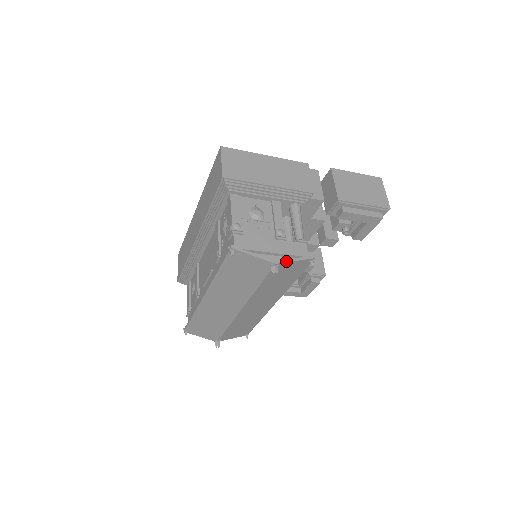
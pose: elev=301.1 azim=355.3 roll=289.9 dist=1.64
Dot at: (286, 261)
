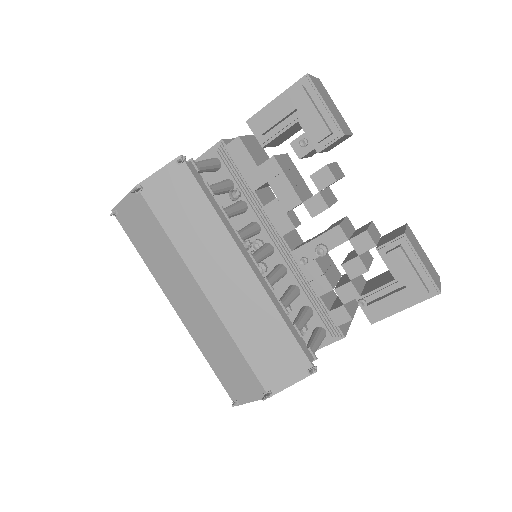
Dot at: (148, 178)
